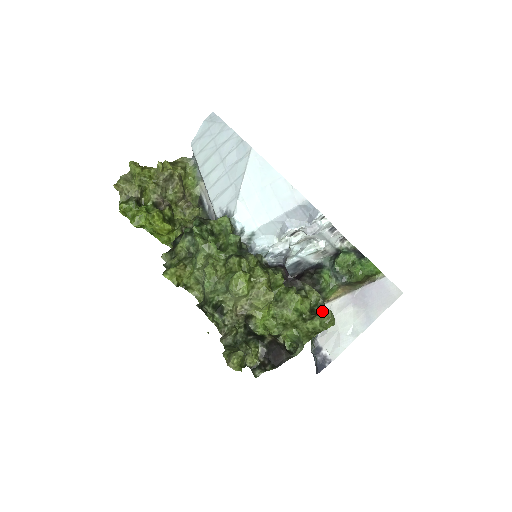
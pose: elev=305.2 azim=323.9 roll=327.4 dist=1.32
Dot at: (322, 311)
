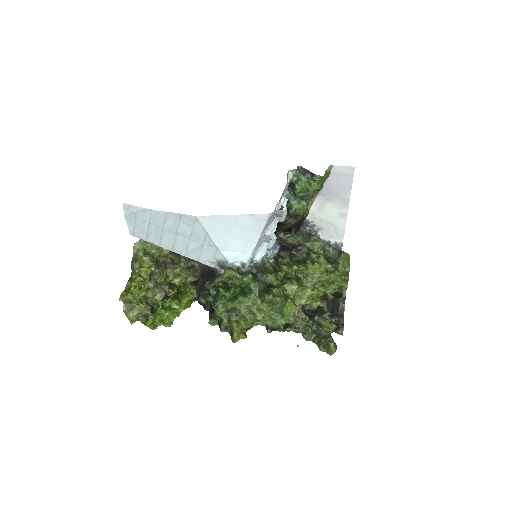
Dot at: (333, 252)
